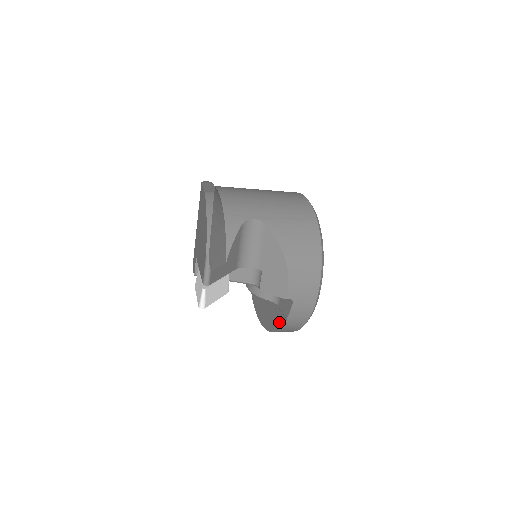
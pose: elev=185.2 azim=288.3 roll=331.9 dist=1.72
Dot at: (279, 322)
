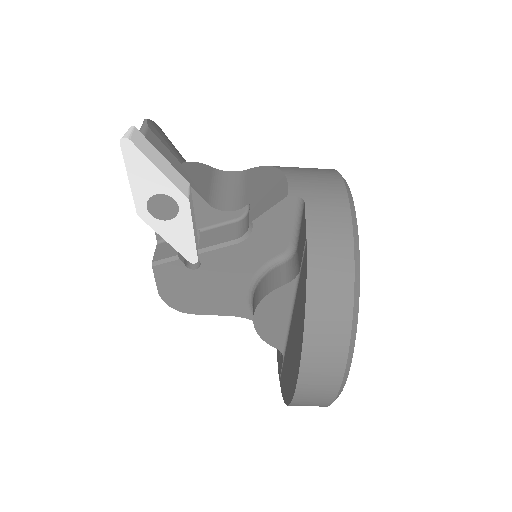
Dot at: (303, 279)
